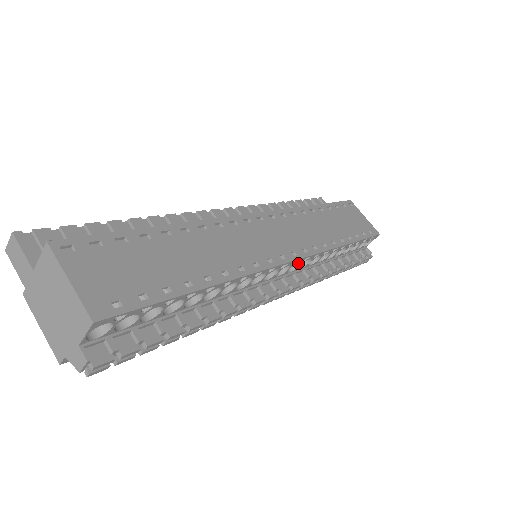
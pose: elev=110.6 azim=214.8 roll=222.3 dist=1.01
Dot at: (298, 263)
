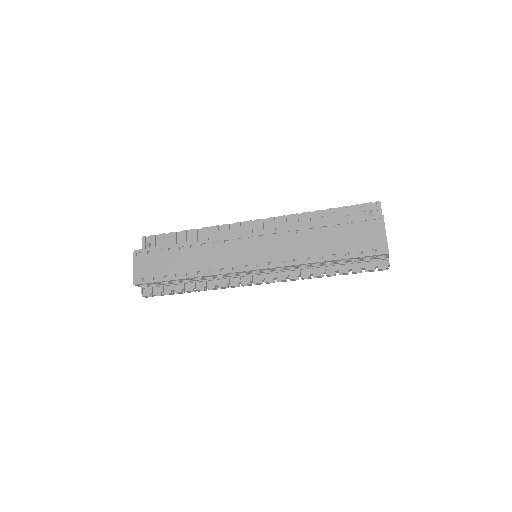
Dot at: (272, 268)
